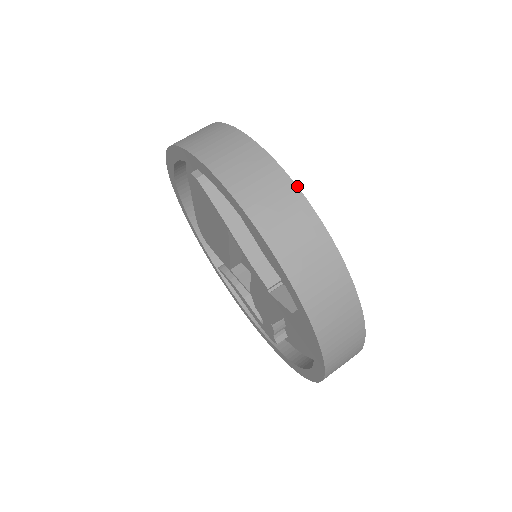
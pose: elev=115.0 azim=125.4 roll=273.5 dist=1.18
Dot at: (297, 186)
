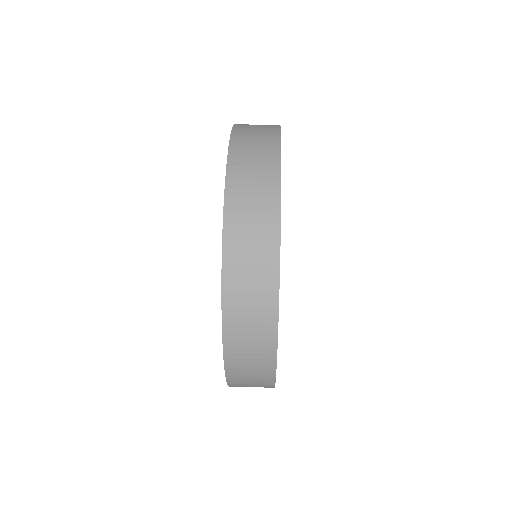
Dot at: occluded
